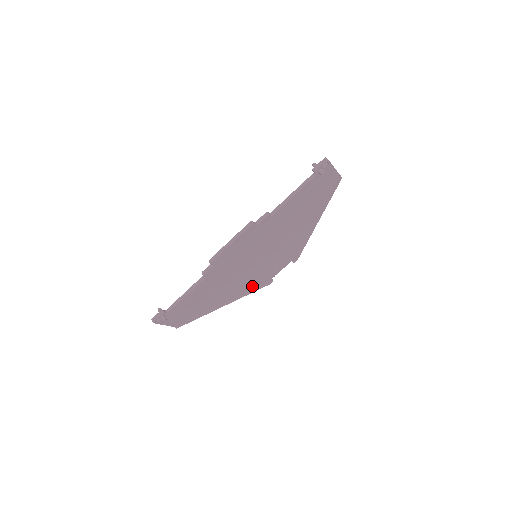
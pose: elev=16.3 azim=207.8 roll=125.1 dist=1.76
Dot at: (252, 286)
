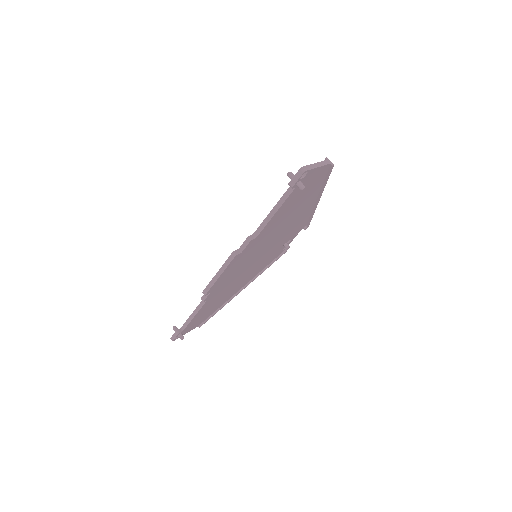
Dot at: (265, 265)
